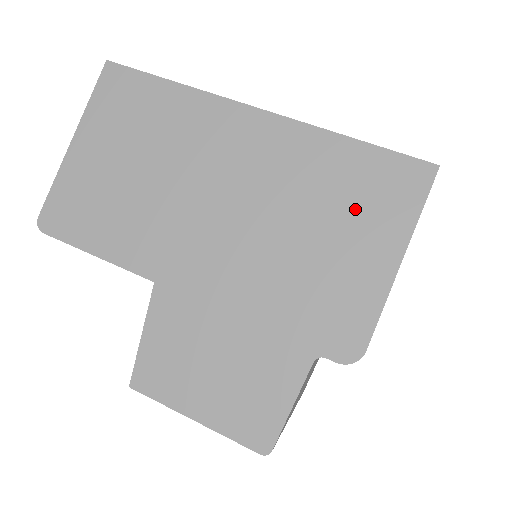
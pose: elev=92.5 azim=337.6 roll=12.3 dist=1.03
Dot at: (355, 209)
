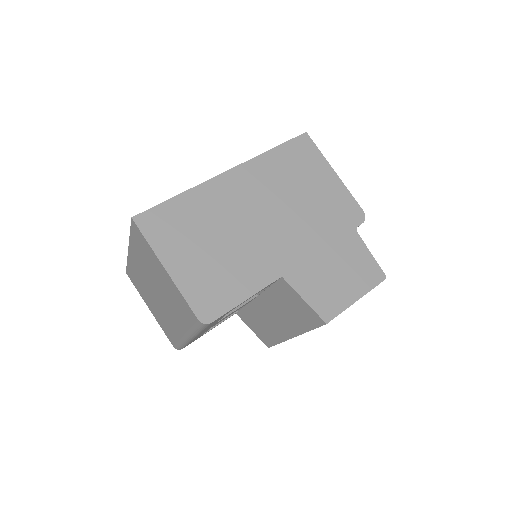
Dot at: (304, 171)
